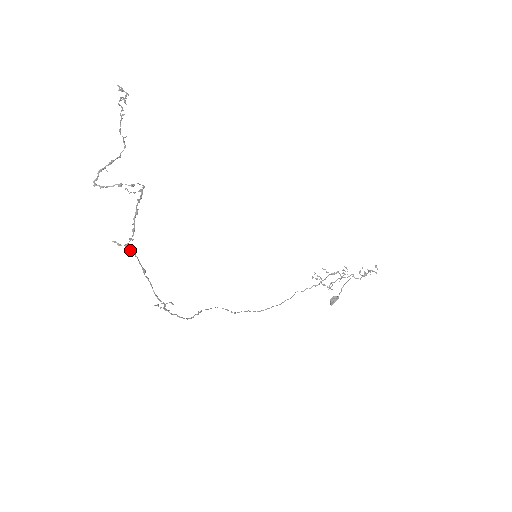
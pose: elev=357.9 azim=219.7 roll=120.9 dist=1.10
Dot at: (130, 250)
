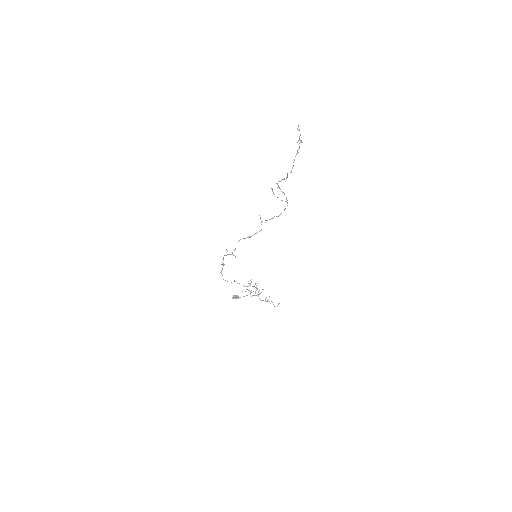
Dot at: occluded
